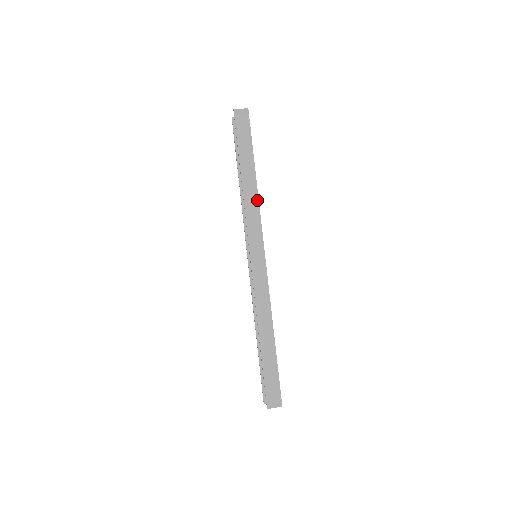
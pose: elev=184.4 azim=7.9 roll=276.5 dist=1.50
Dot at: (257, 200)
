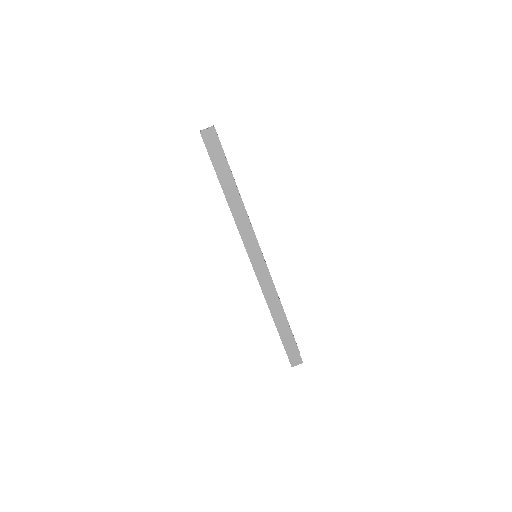
Dot at: (245, 213)
